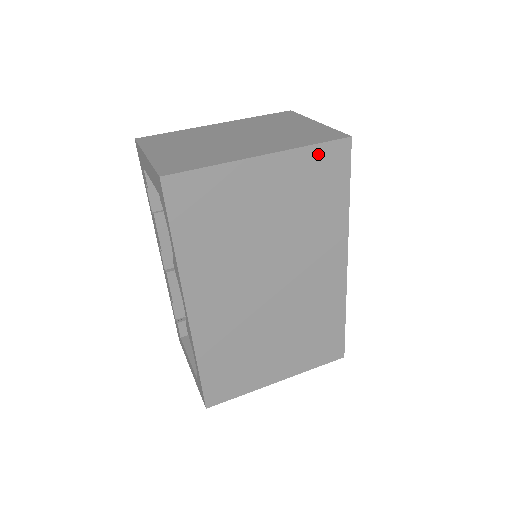
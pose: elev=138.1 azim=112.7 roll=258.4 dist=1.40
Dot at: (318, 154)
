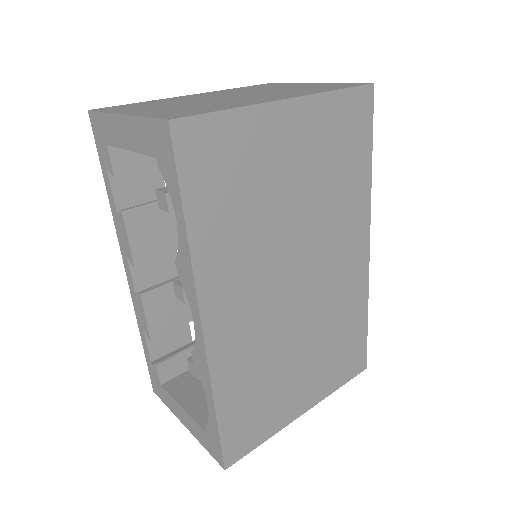
Dot at: (343, 103)
